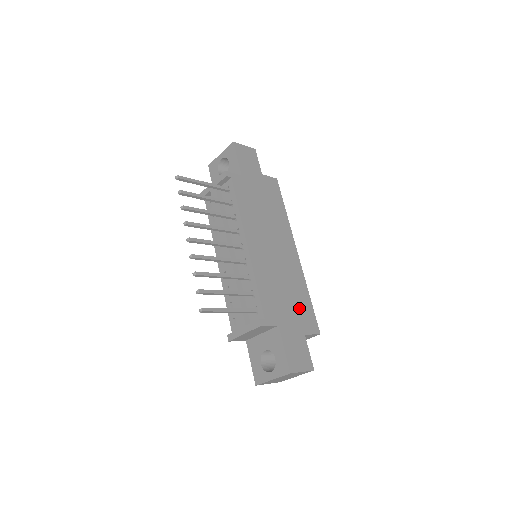
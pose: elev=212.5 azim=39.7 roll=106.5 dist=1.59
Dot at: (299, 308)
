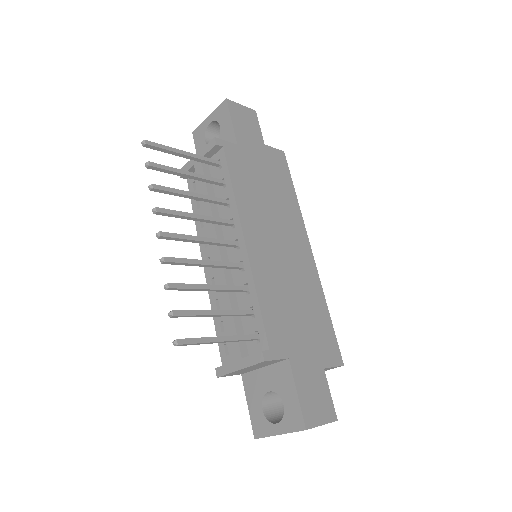
Dot at: (316, 330)
